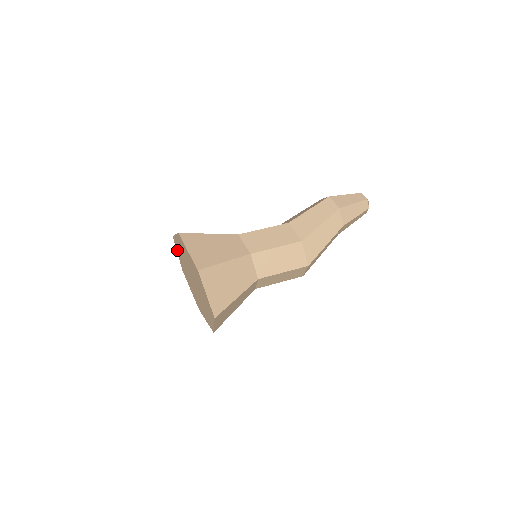
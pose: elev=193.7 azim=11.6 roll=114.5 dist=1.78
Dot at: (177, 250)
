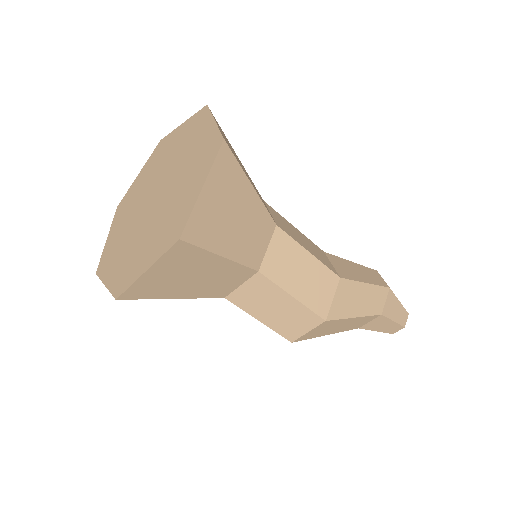
Dot at: (148, 163)
